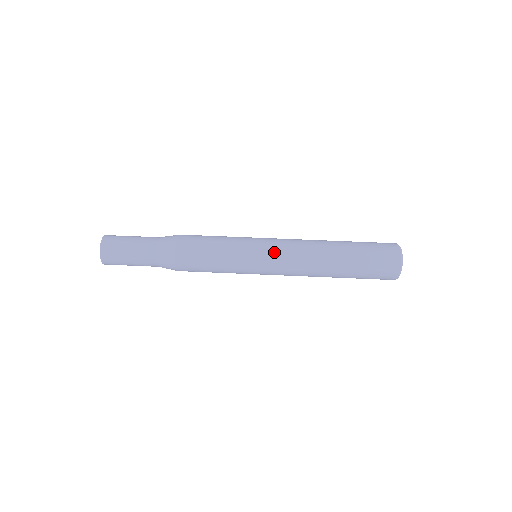
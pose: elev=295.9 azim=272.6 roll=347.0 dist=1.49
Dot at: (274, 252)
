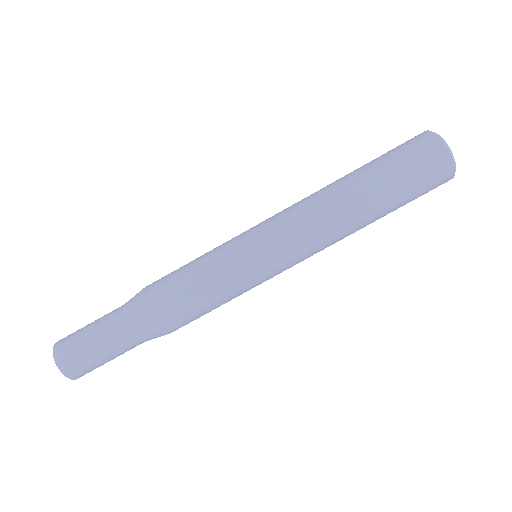
Dot at: (290, 266)
